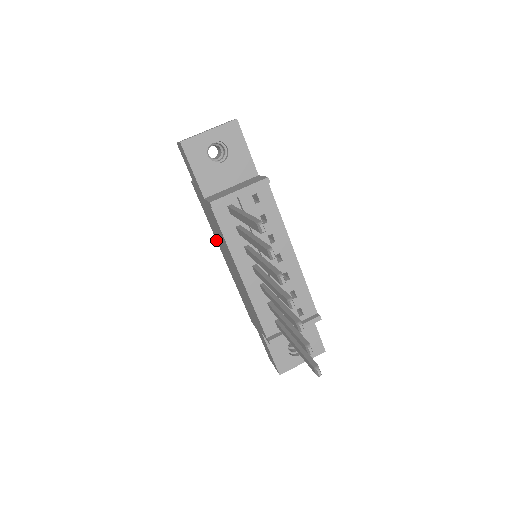
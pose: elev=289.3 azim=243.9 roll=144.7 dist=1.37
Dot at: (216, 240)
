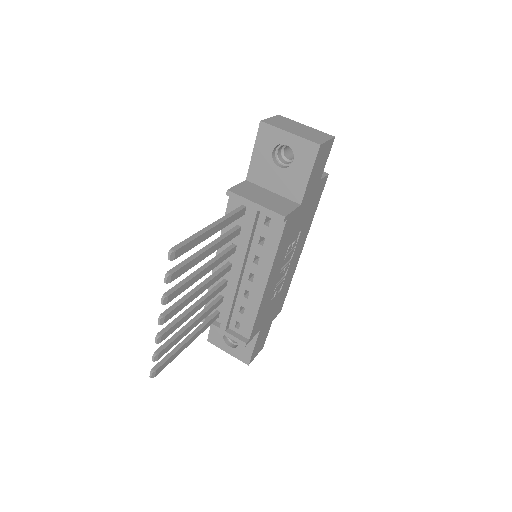
Dot at: occluded
